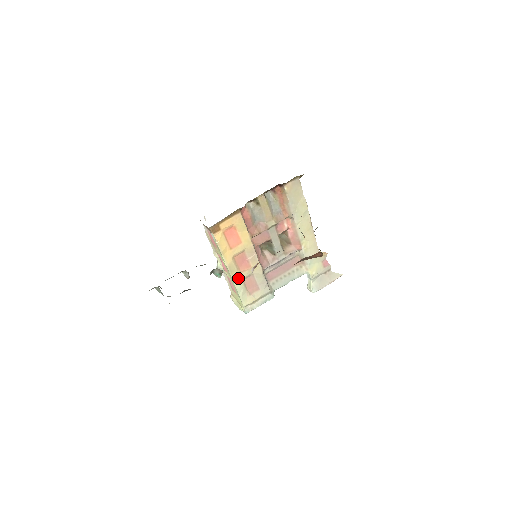
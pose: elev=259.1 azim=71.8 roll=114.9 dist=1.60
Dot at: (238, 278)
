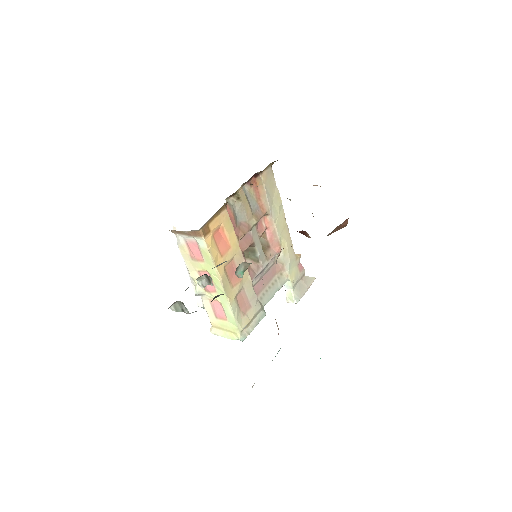
Dot at: (231, 295)
